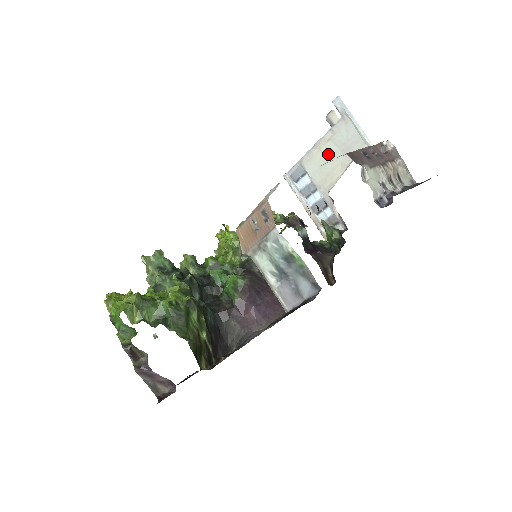
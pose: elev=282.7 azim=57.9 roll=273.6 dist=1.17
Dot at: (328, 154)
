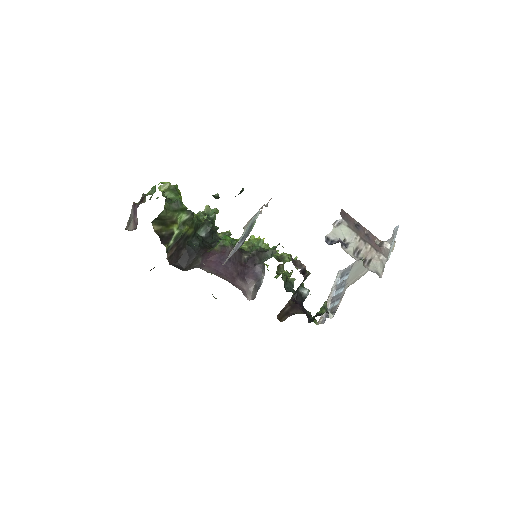
Dot at: occluded
